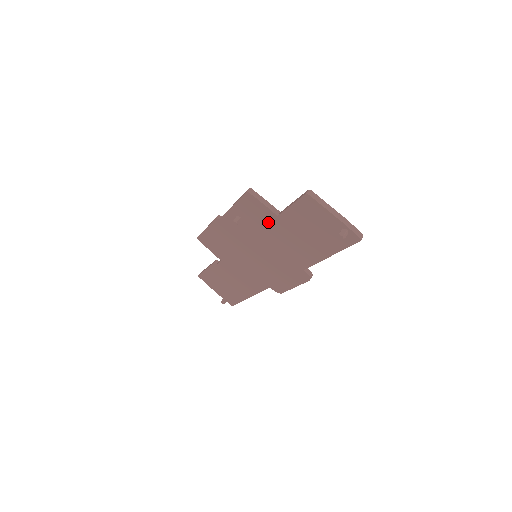
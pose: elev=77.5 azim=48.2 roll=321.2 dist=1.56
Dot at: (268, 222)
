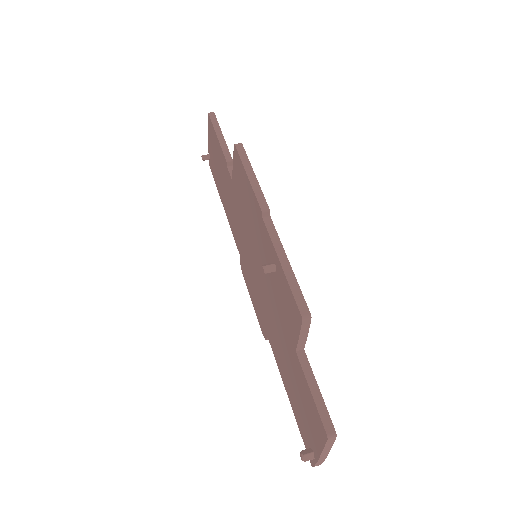
Dot at: (286, 324)
